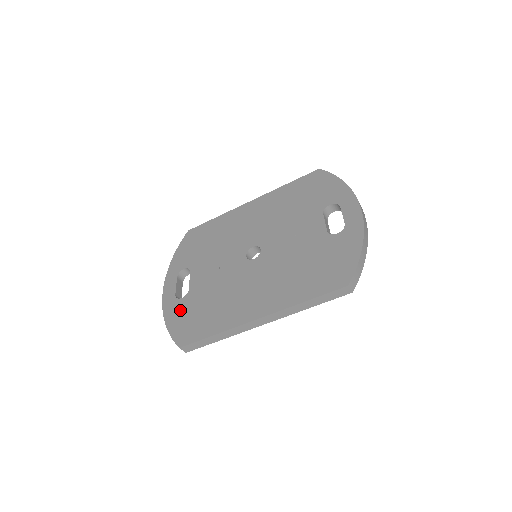
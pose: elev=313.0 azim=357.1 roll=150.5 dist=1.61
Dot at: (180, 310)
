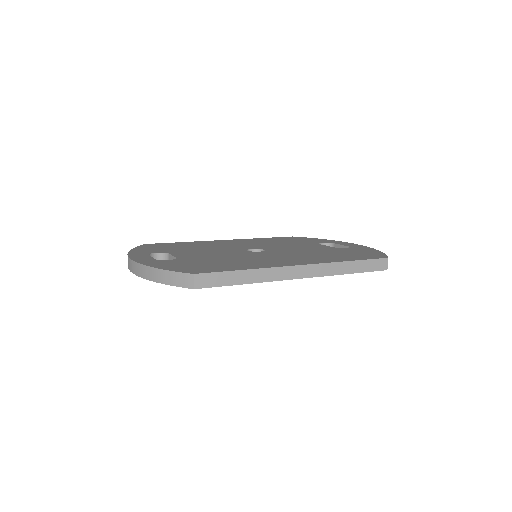
Dot at: (173, 263)
